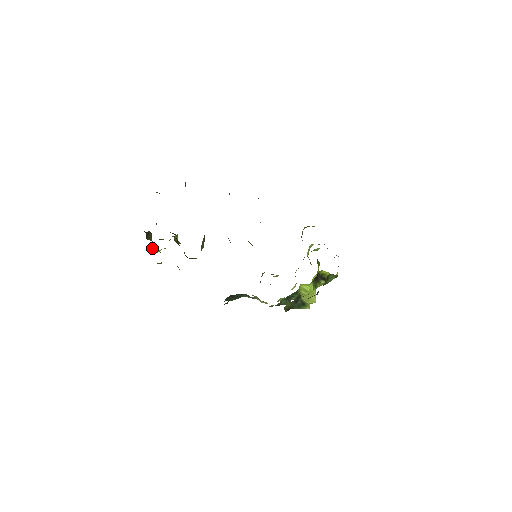
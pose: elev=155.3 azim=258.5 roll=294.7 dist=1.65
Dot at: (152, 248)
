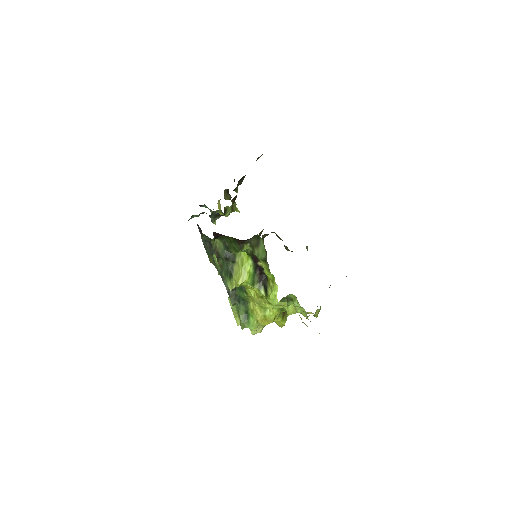
Dot at: occluded
